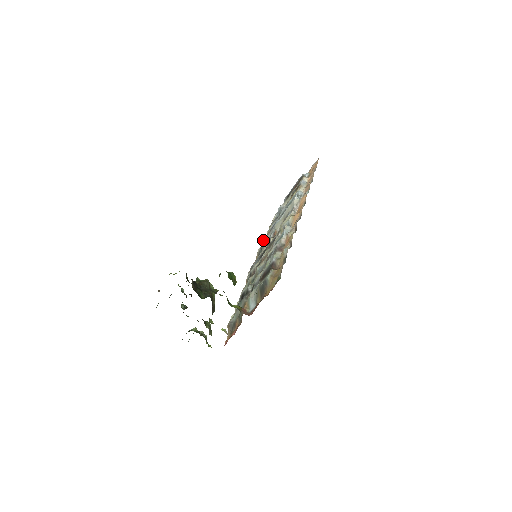
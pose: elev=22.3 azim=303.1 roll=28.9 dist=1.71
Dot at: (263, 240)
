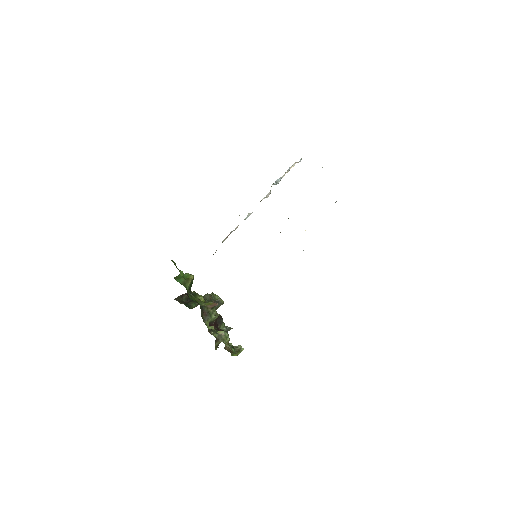
Dot at: occluded
